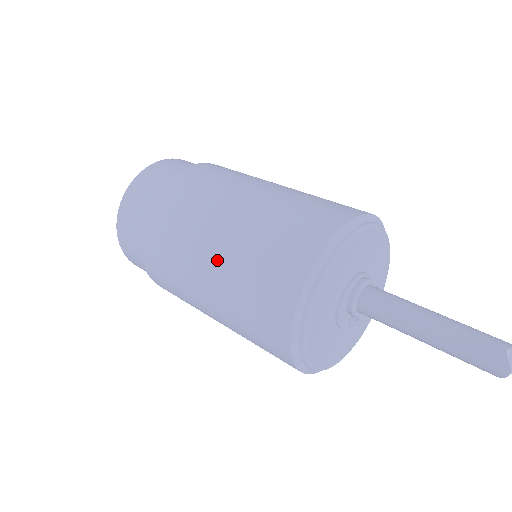
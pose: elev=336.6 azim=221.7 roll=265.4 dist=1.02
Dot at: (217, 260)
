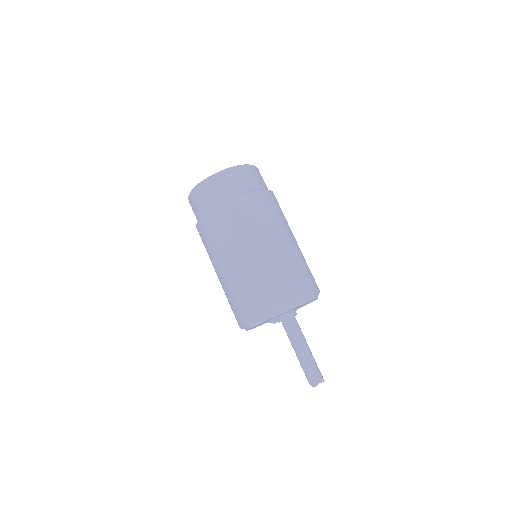
Dot at: (252, 260)
